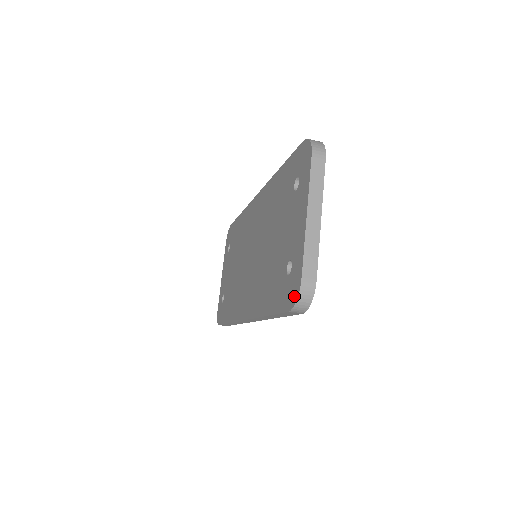
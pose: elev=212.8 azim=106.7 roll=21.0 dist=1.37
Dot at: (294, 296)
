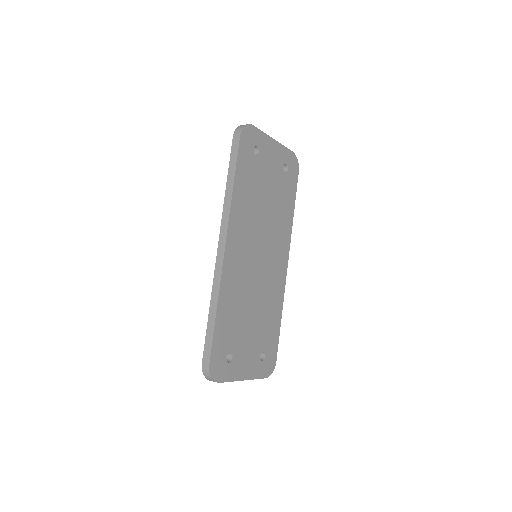
Dot at: occluded
